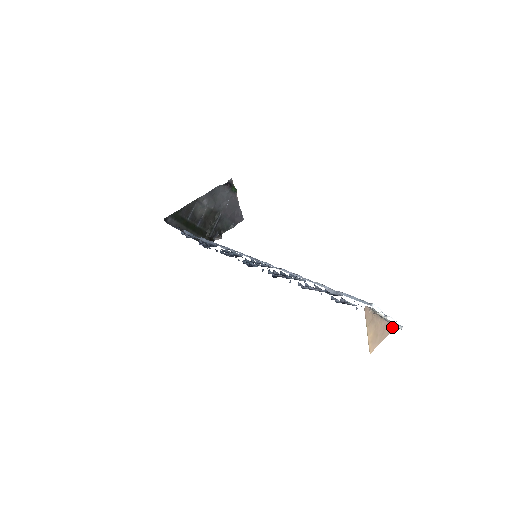
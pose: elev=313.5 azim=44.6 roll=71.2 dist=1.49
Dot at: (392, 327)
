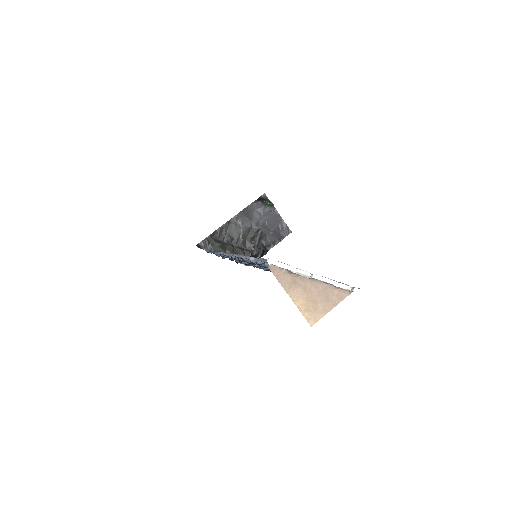
Dot at: (344, 291)
